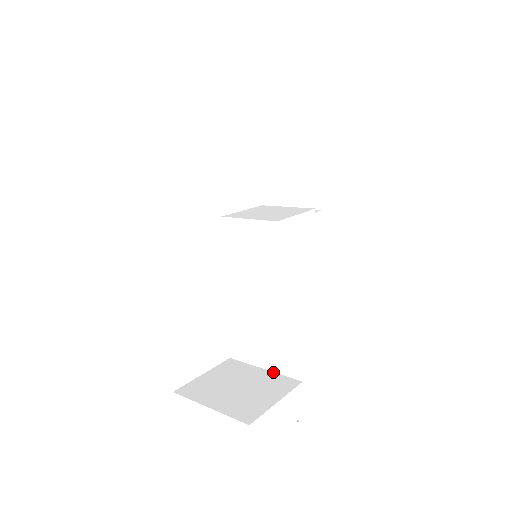
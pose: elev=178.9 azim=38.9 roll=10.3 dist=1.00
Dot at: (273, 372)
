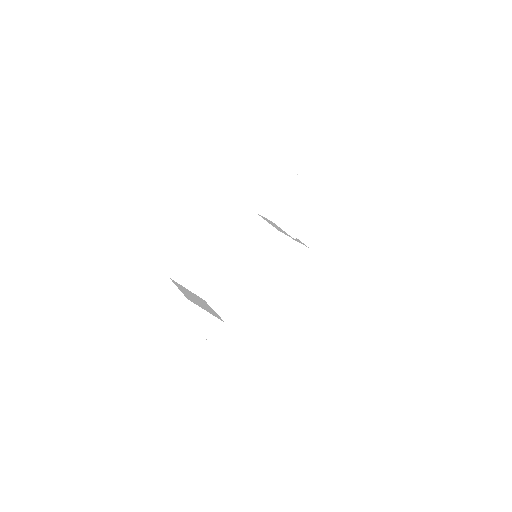
Dot at: (217, 314)
